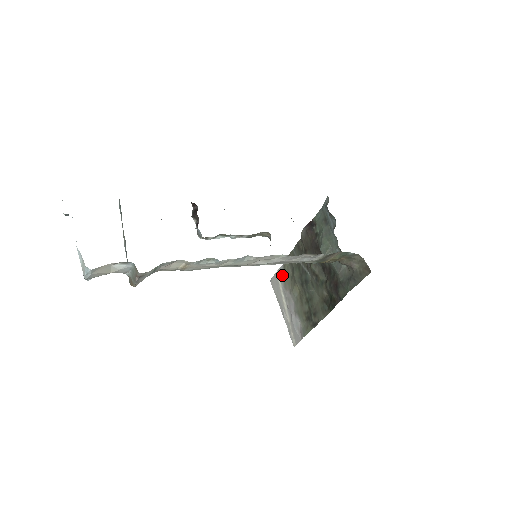
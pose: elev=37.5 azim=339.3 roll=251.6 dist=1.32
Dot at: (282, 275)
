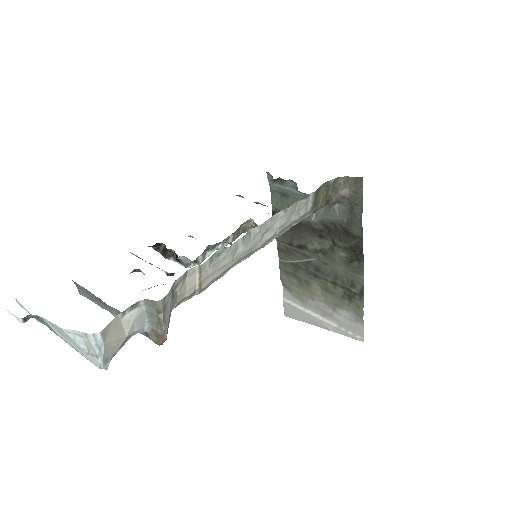
Dot at: (291, 295)
